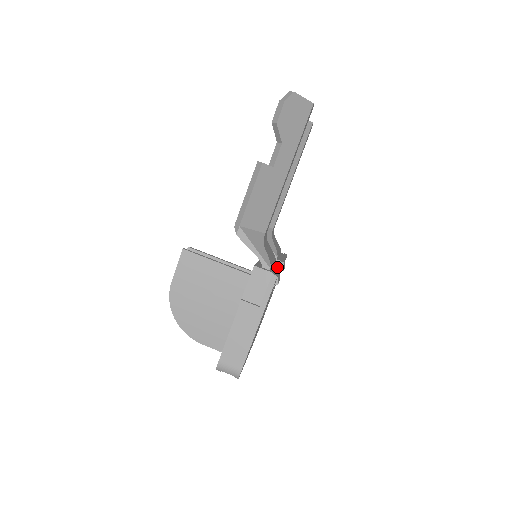
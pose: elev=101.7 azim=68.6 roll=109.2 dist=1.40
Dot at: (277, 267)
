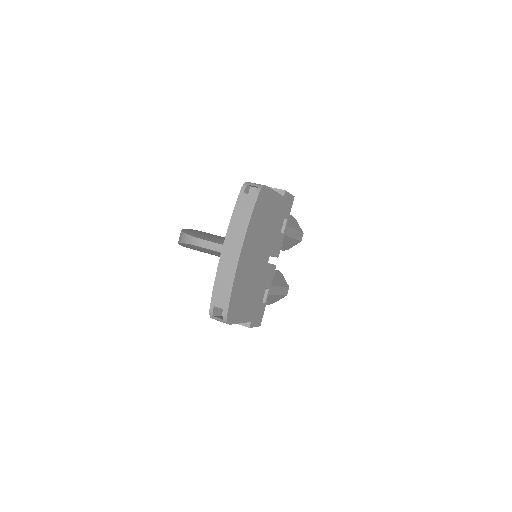
Dot at: occluded
